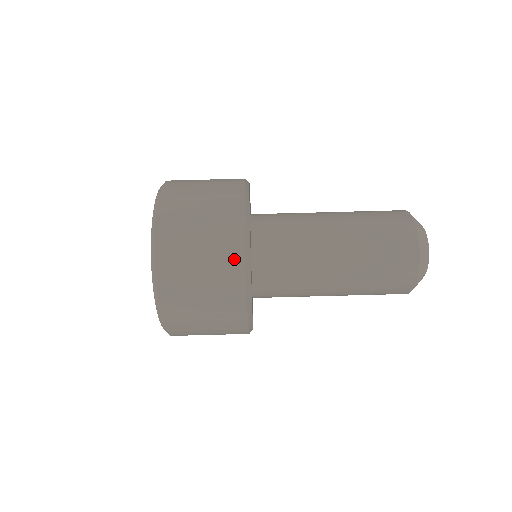
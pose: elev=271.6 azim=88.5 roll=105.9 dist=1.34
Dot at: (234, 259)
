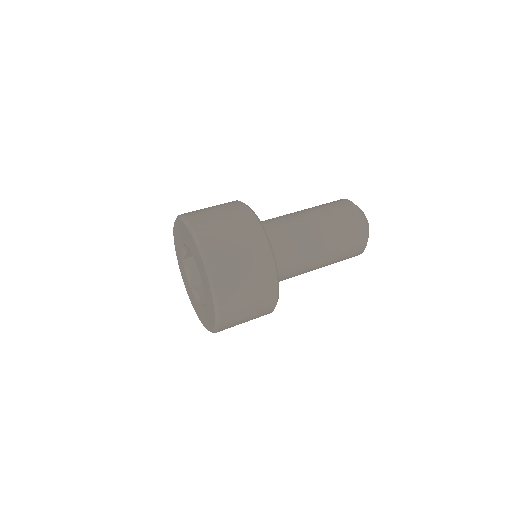
Dot at: (248, 218)
